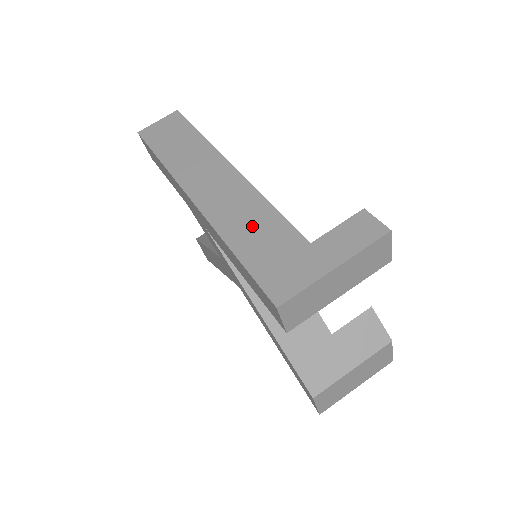
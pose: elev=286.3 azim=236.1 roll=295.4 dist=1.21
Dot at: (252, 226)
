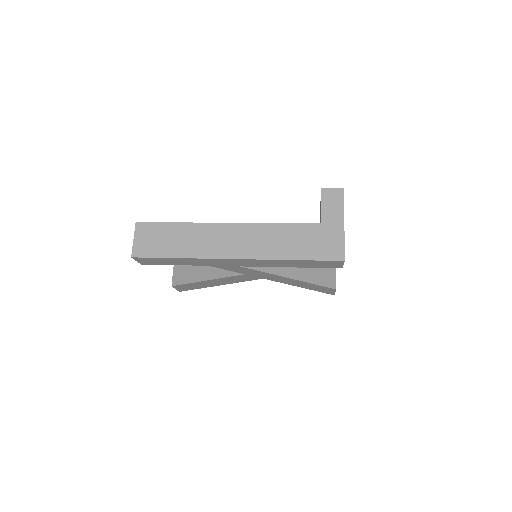
Dot at: (285, 241)
